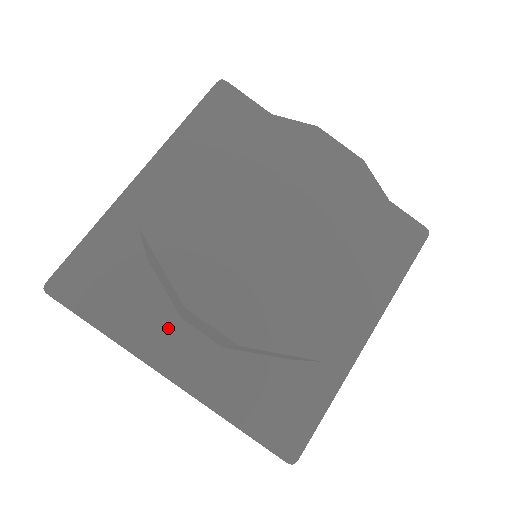
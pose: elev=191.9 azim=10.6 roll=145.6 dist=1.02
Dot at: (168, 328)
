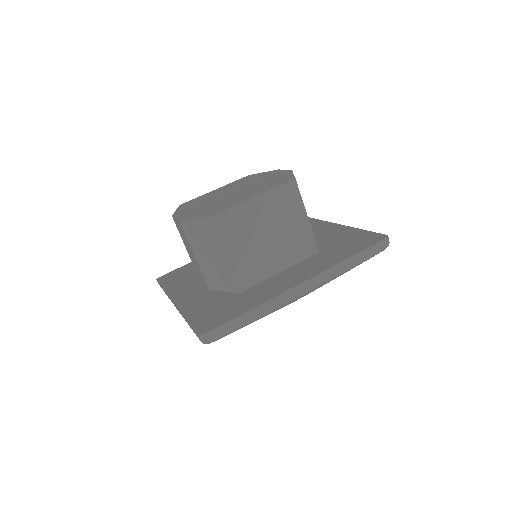
Dot at: (191, 286)
